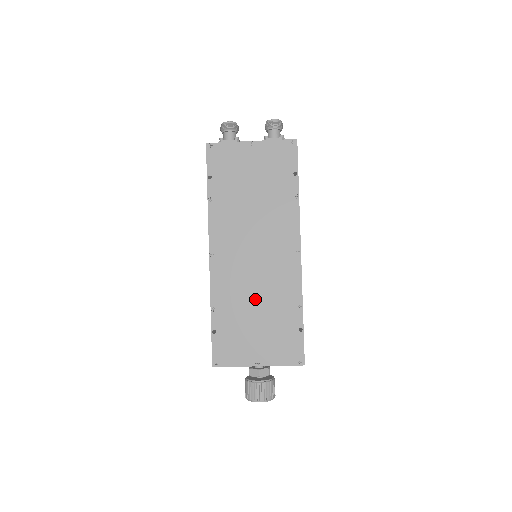
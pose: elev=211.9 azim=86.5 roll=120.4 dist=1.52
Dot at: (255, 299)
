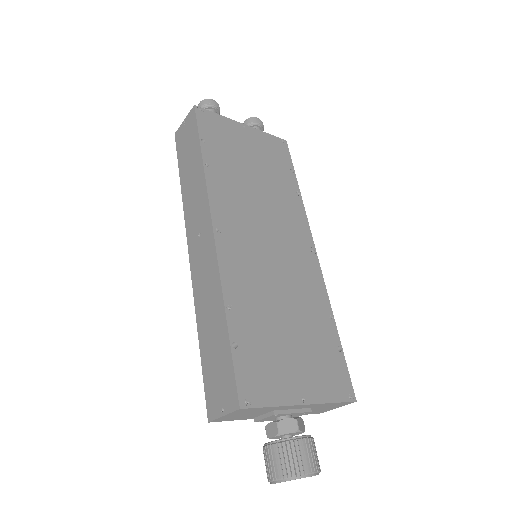
Dot at: (281, 301)
